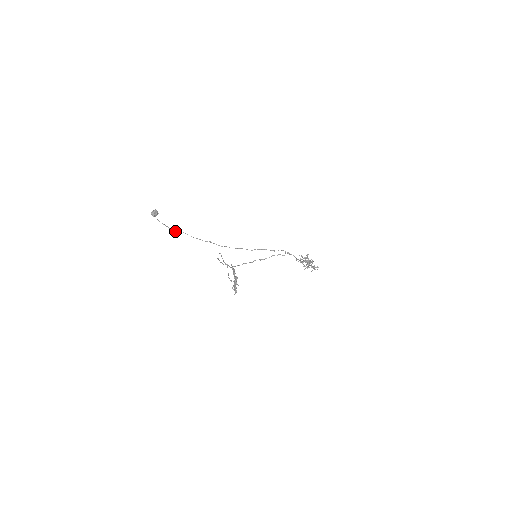
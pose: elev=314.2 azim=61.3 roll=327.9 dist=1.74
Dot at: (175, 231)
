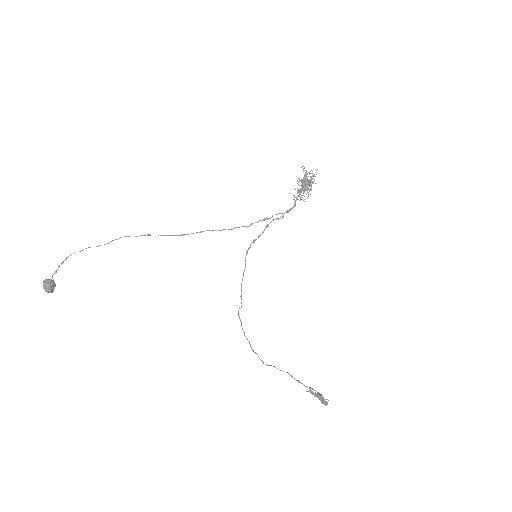
Dot at: occluded
